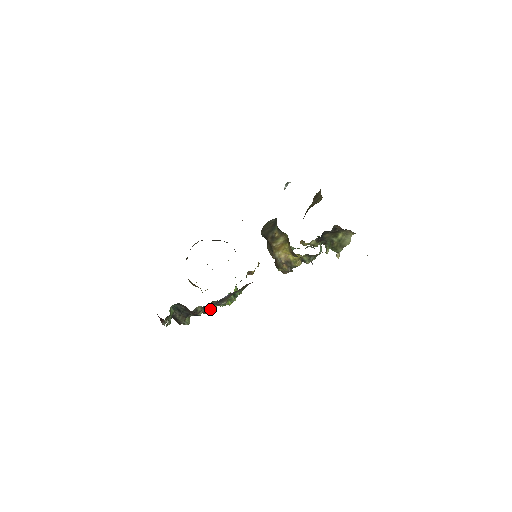
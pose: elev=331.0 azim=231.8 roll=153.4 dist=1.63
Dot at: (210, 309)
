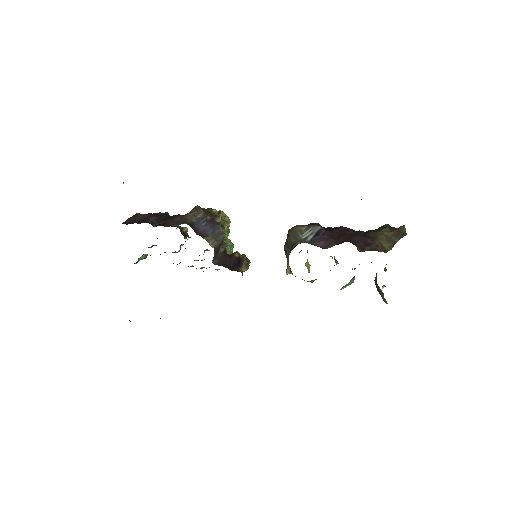
Dot at: occluded
